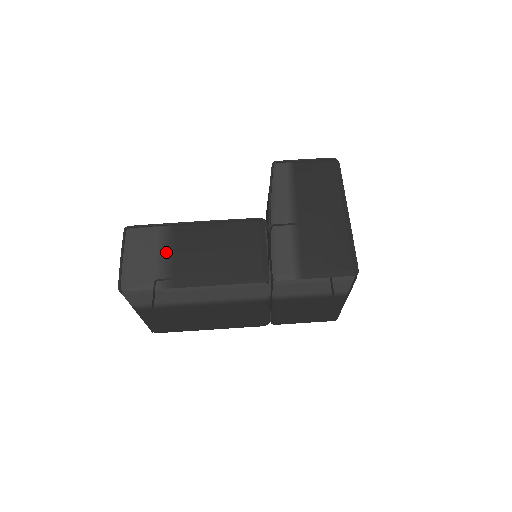
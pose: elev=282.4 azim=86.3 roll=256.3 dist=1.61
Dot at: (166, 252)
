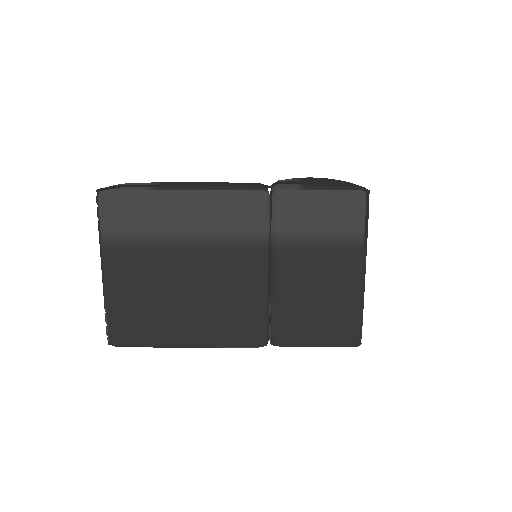
Dot at: (159, 182)
